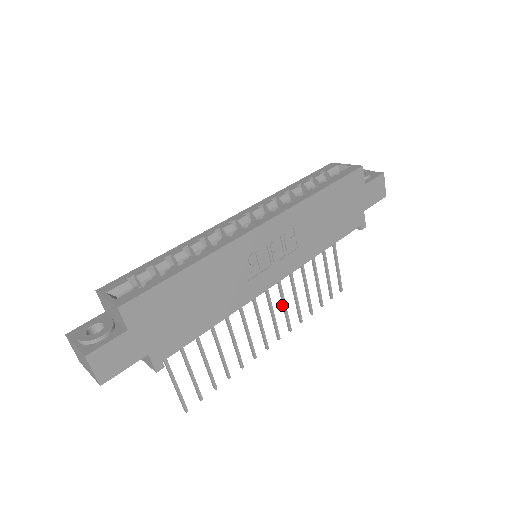
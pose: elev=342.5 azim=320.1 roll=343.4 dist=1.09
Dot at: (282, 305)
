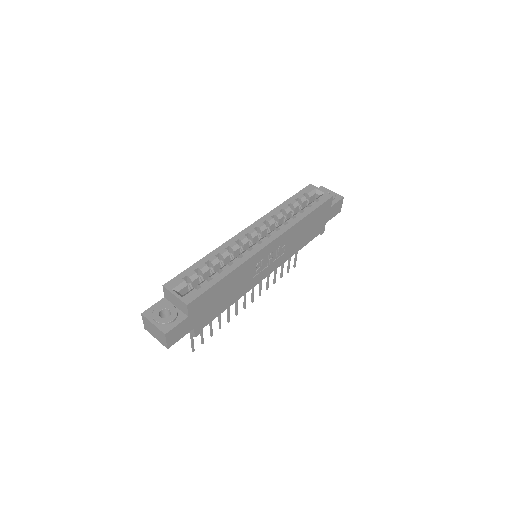
Dot at: occluded
